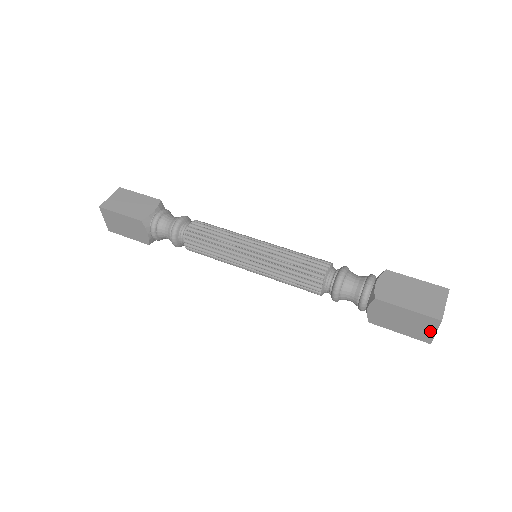
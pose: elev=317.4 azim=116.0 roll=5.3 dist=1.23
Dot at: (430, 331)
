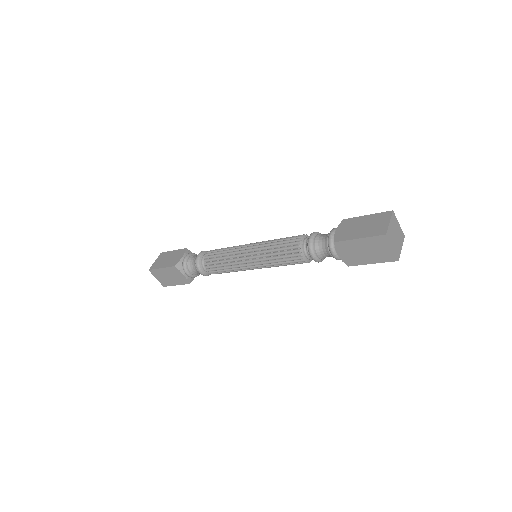
Dot at: (385, 223)
